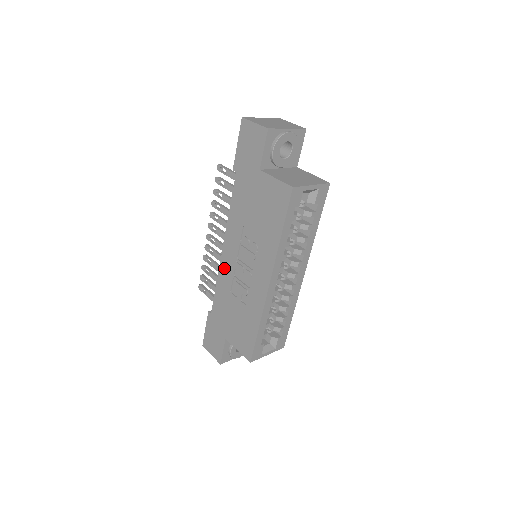
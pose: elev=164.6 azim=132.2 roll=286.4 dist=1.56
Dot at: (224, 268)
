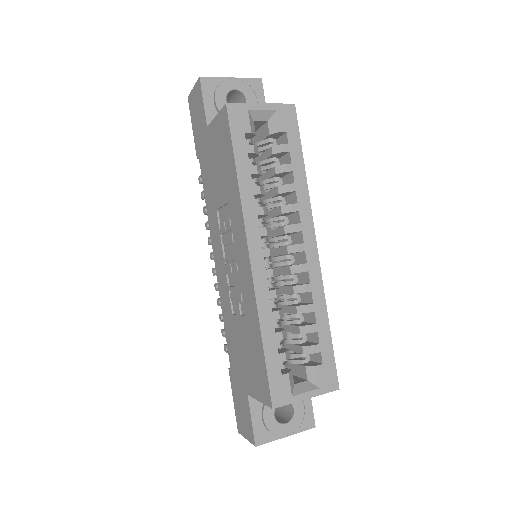
Dot at: (221, 287)
